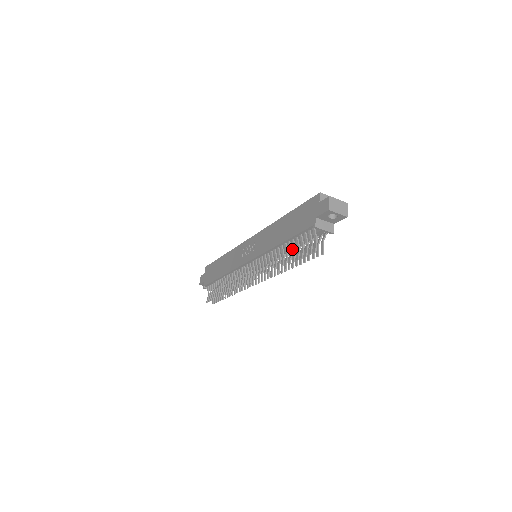
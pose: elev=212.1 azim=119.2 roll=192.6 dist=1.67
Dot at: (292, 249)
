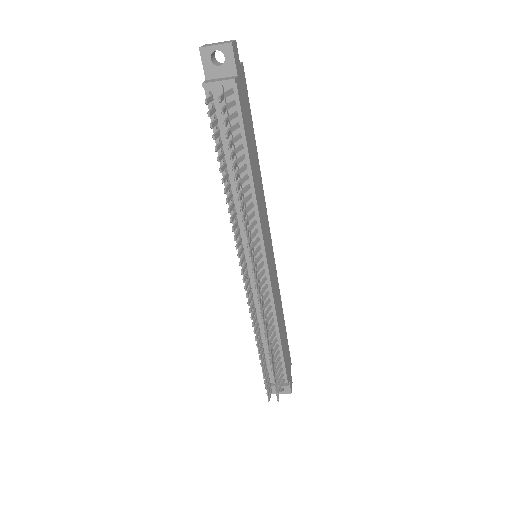
Dot at: (245, 176)
